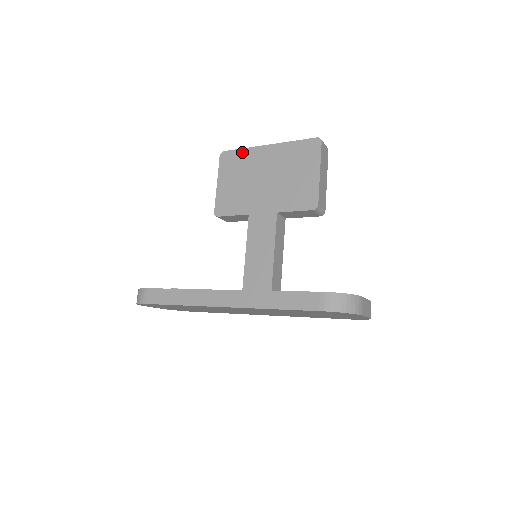
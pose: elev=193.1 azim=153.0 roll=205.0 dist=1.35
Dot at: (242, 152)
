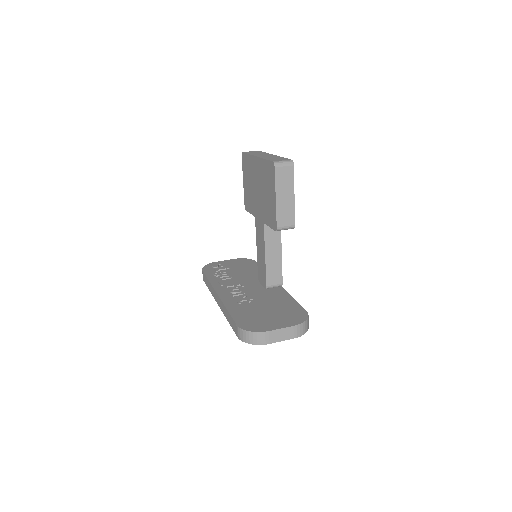
Dot at: (248, 157)
